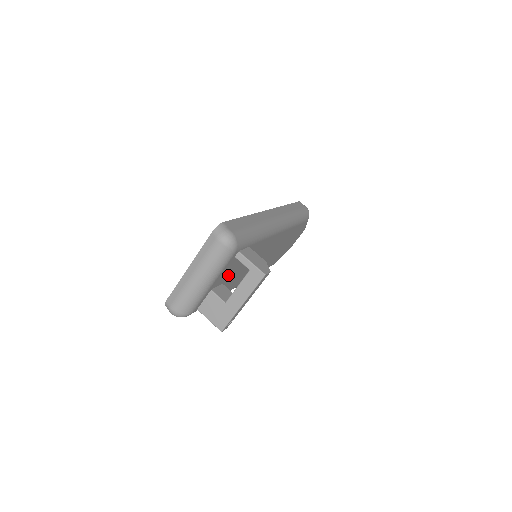
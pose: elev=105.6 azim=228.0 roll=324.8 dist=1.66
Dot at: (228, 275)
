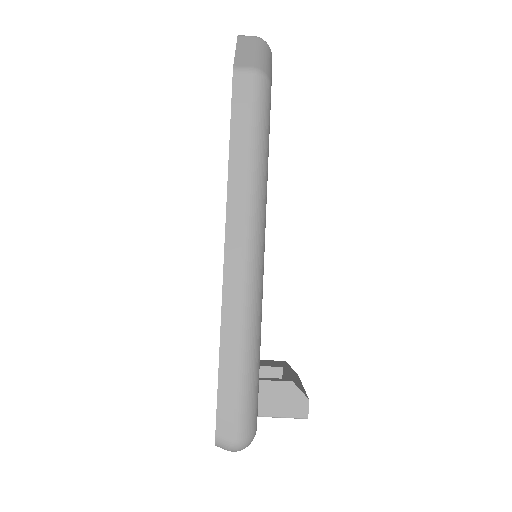
Dot at: occluded
